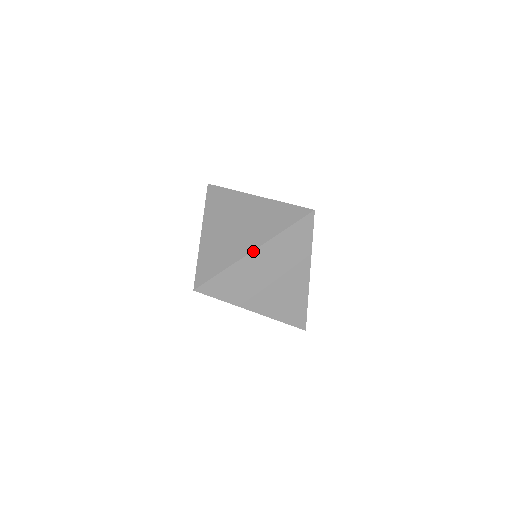
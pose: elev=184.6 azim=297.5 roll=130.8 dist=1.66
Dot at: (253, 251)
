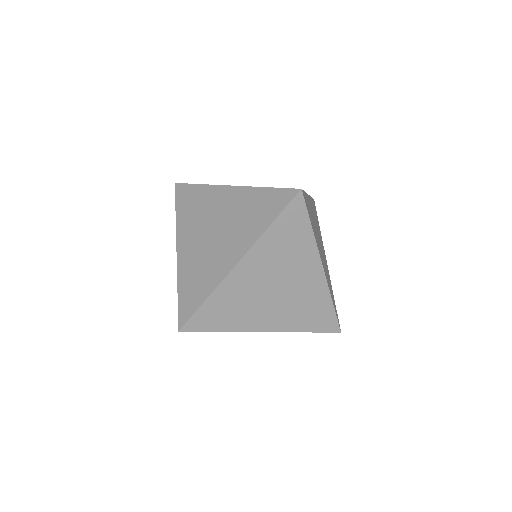
Dot at: (236, 265)
